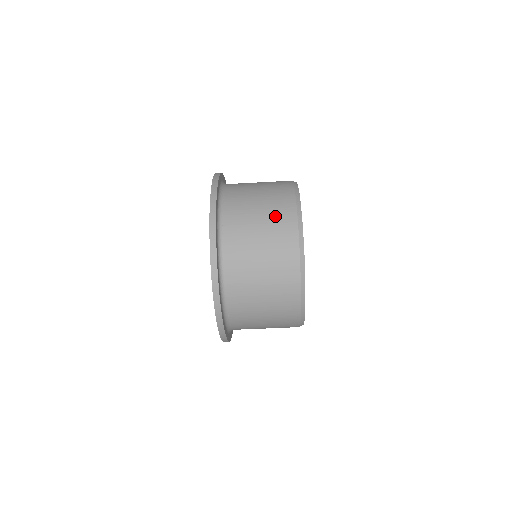
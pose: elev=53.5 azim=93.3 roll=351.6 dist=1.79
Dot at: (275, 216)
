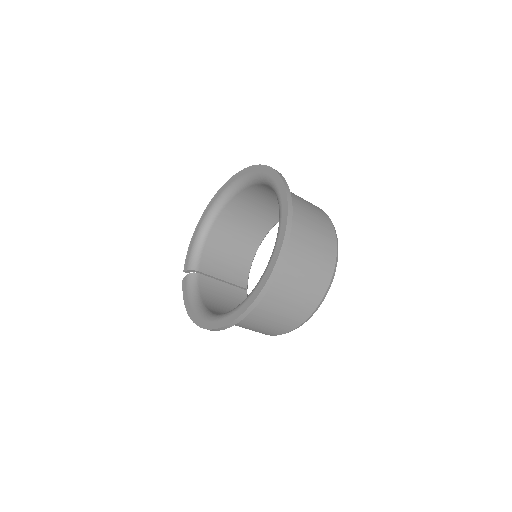
Dot at: (316, 277)
